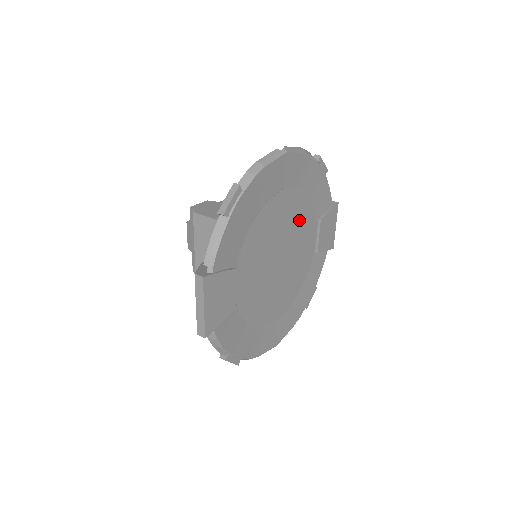
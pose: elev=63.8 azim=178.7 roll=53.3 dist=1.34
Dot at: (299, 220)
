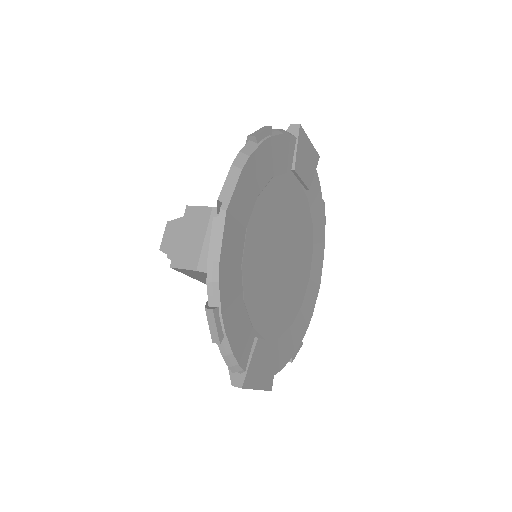
Dot at: (277, 209)
